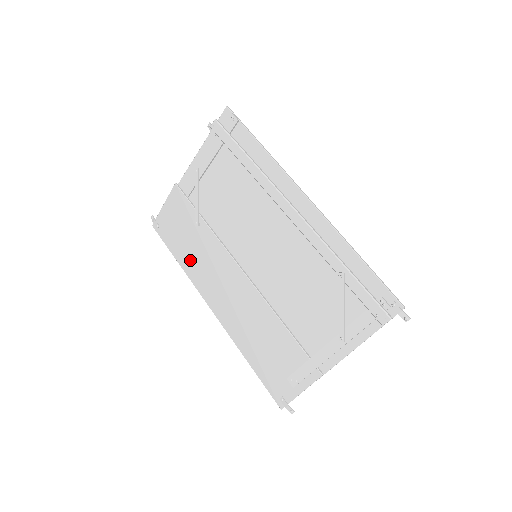
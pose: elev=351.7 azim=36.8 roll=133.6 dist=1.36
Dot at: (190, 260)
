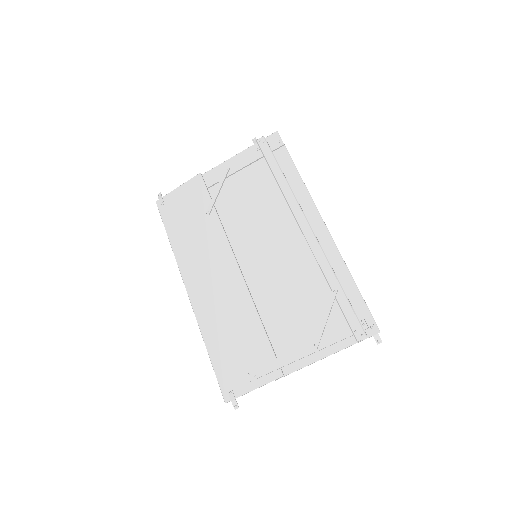
Dot at: (185, 242)
